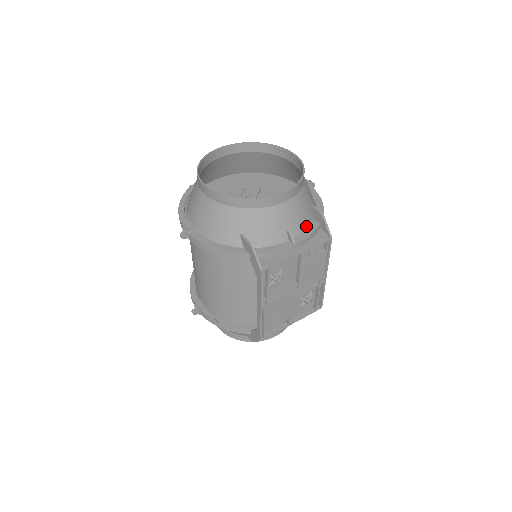
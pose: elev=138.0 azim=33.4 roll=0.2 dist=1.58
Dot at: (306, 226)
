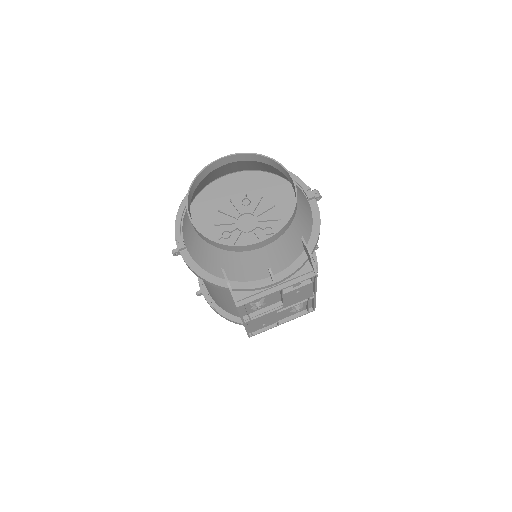
Dot at: (292, 260)
